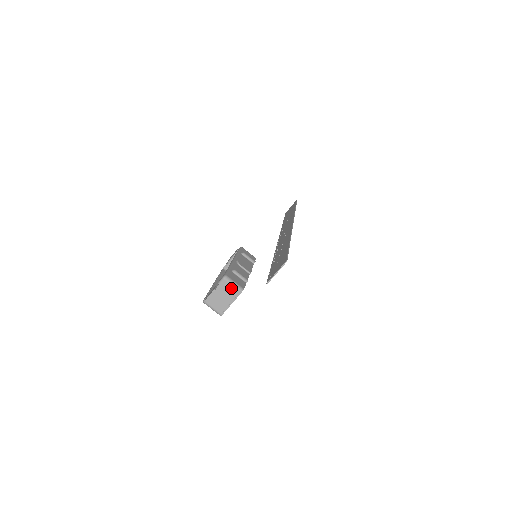
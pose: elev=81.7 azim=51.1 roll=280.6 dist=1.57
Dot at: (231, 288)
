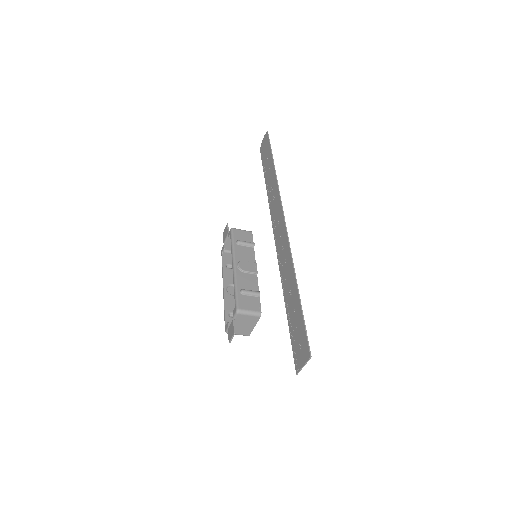
Dot at: (248, 317)
